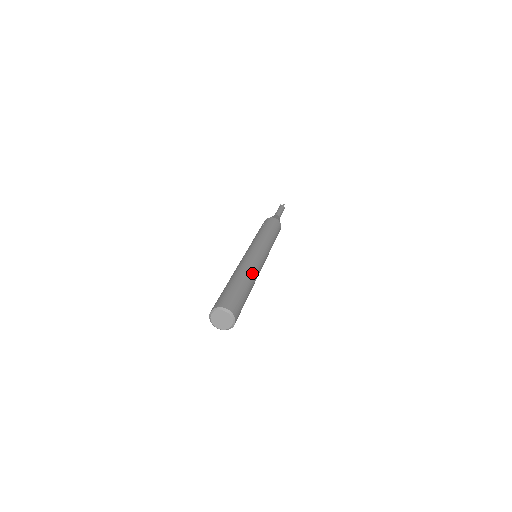
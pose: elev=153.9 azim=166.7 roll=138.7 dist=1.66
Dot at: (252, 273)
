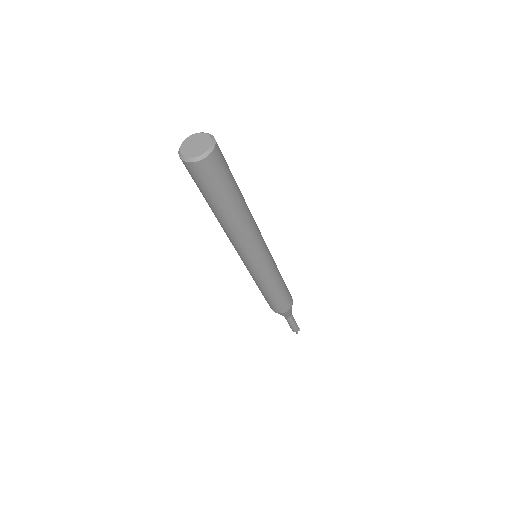
Dot at: (250, 219)
